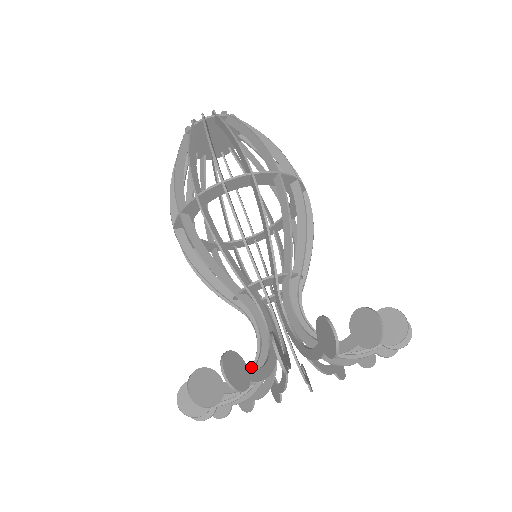
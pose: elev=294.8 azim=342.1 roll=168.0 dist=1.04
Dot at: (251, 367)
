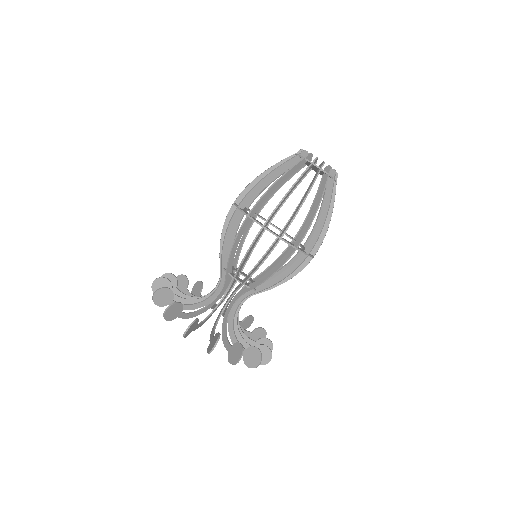
Dot at: (199, 297)
